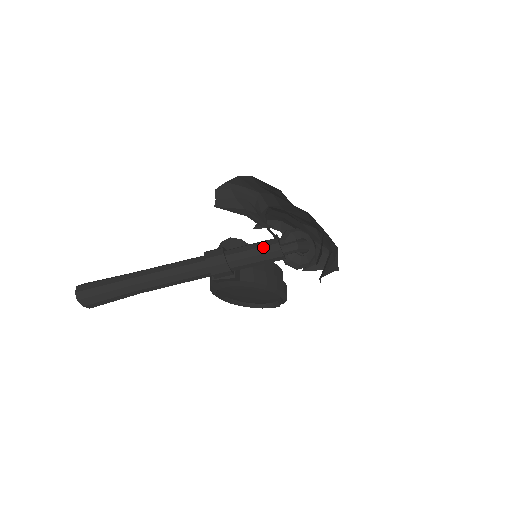
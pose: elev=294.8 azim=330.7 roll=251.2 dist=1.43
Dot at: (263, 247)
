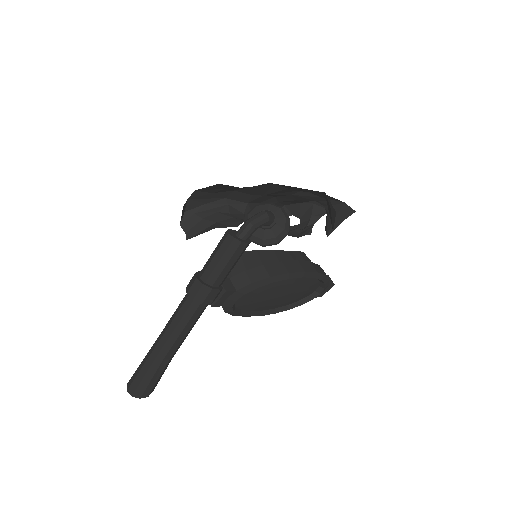
Dot at: (220, 247)
